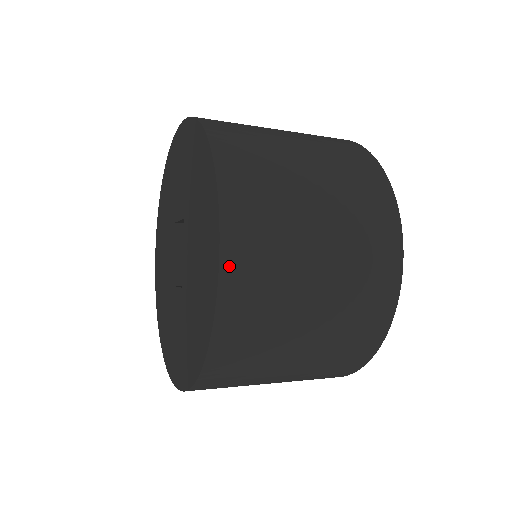
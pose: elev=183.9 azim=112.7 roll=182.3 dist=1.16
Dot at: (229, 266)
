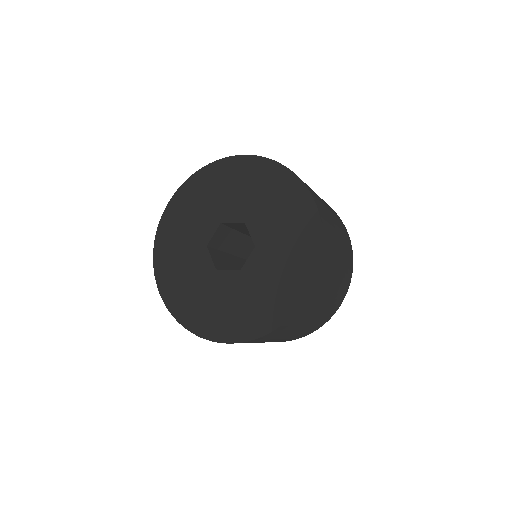
Dot at: (323, 258)
